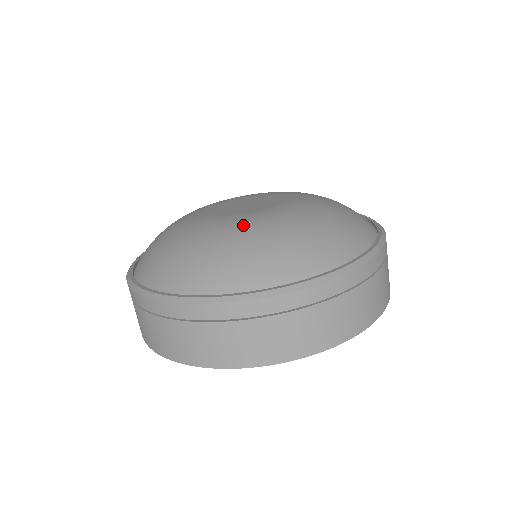
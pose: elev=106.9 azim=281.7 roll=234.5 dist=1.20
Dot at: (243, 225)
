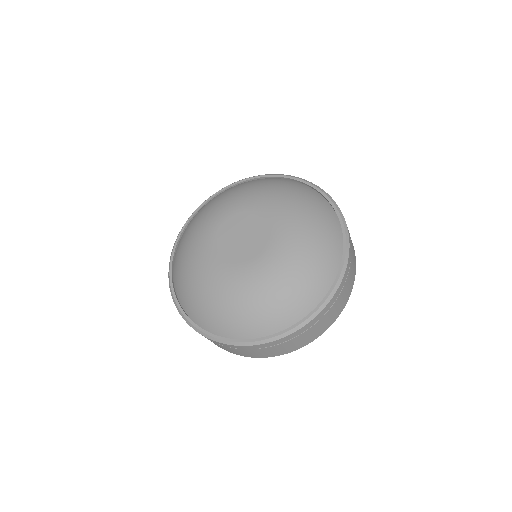
Dot at: (258, 279)
